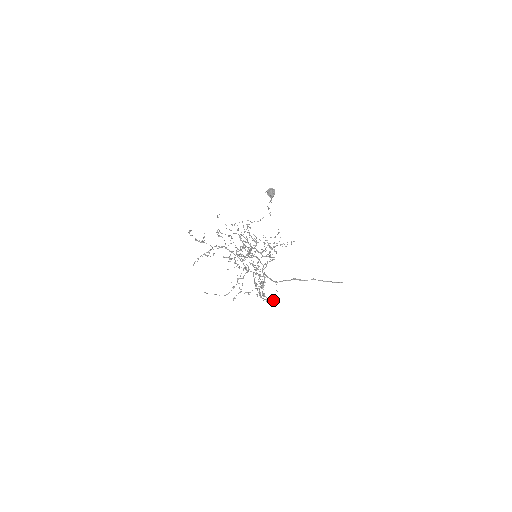
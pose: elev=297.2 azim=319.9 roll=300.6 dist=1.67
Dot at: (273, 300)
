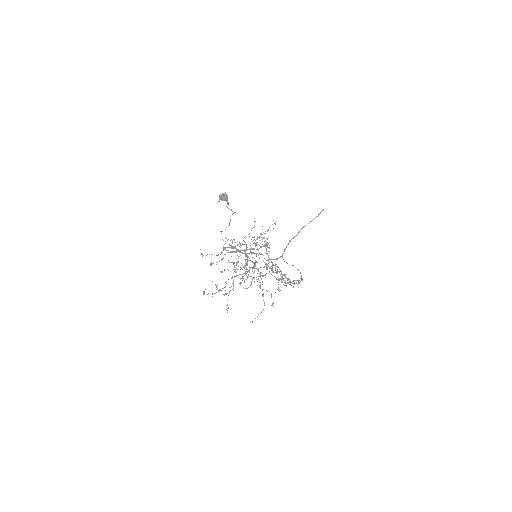
Dot at: occluded
